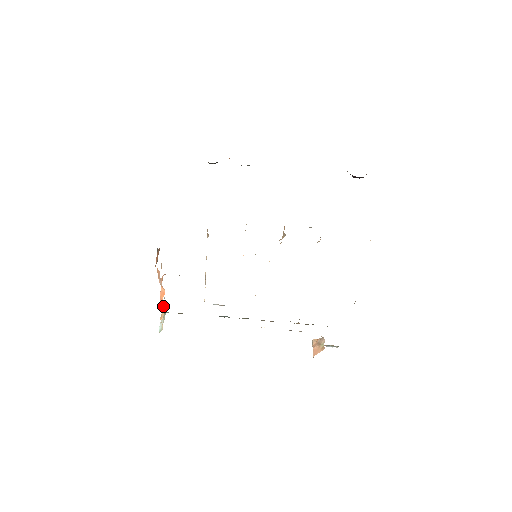
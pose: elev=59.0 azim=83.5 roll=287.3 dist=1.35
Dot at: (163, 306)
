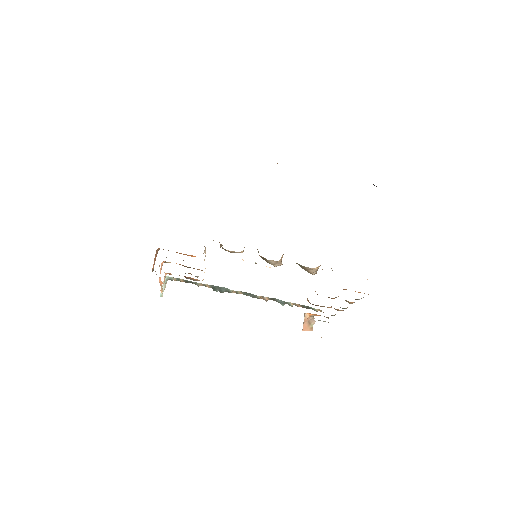
Dot at: occluded
